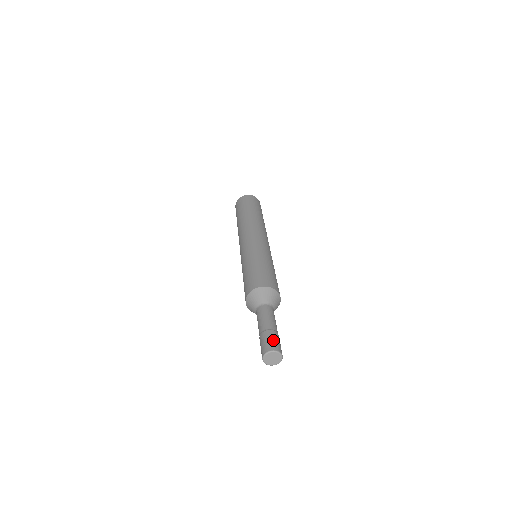
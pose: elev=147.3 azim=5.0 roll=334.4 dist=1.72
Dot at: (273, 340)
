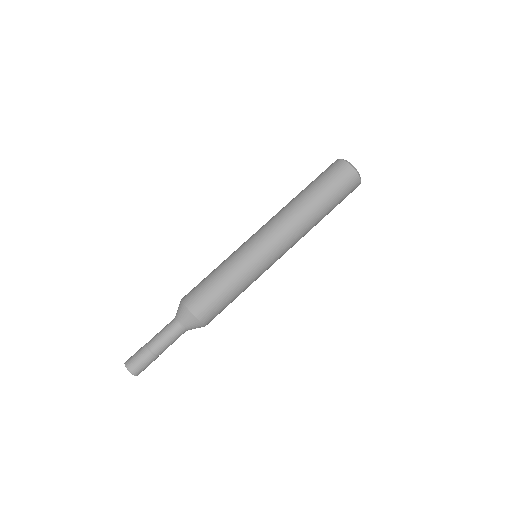
Dot at: (138, 360)
